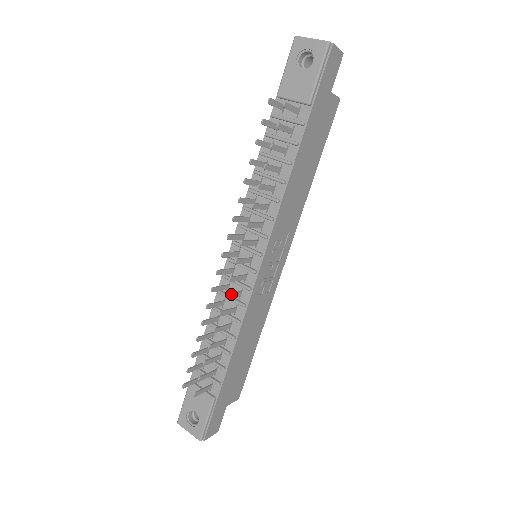
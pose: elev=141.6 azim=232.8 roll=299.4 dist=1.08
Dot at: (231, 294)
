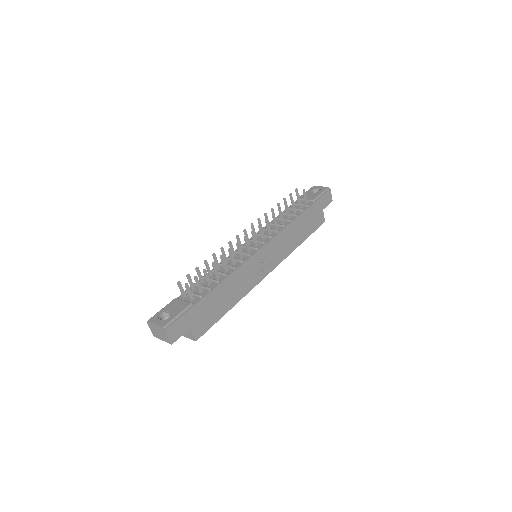
Dot at: occluded
